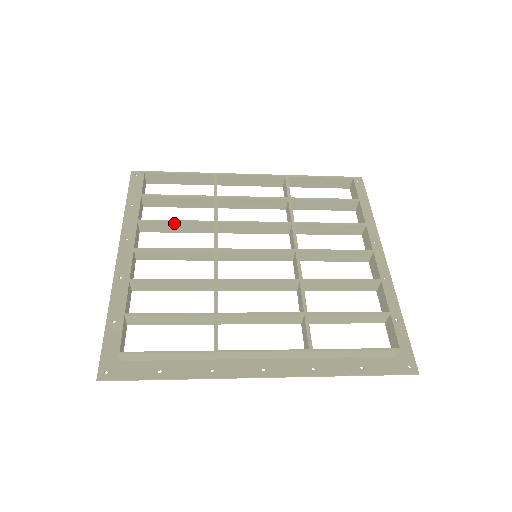
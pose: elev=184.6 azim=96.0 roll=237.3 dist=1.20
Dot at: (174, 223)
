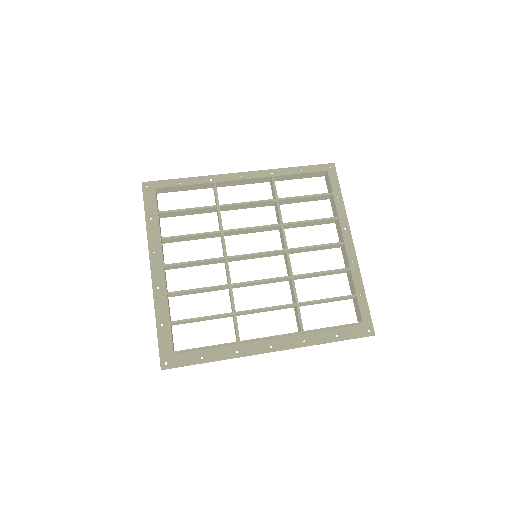
Dot at: (189, 236)
